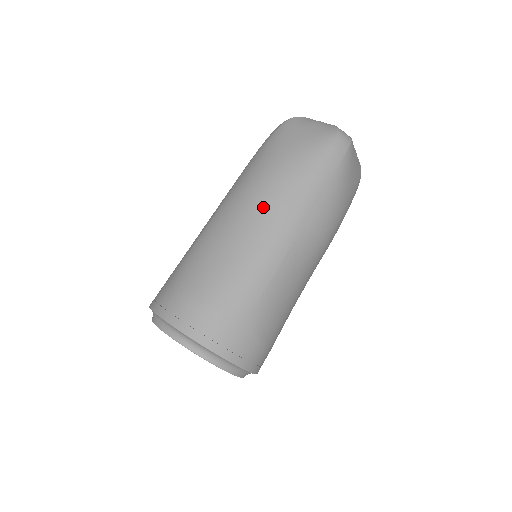
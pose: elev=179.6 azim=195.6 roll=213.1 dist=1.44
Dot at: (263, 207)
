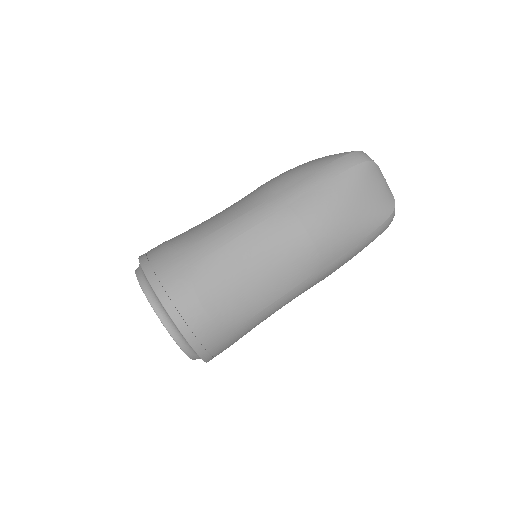
Dot at: (307, 256)
